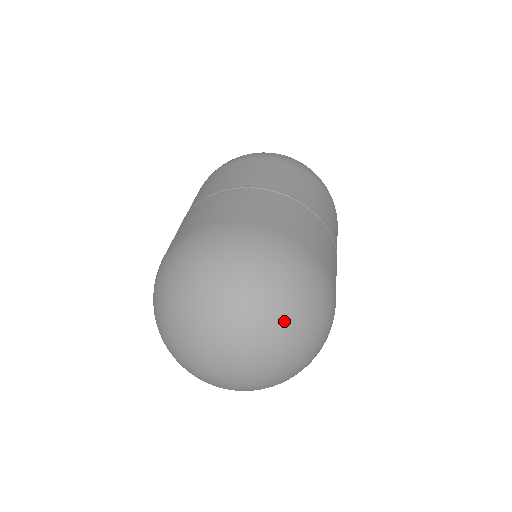
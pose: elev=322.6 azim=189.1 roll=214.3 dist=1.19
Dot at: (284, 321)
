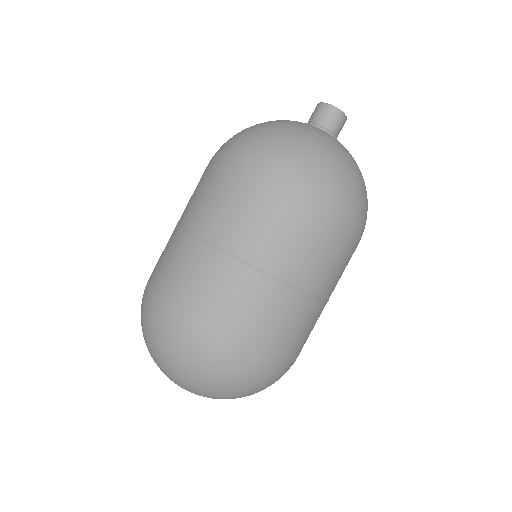
Dot at: occluded
